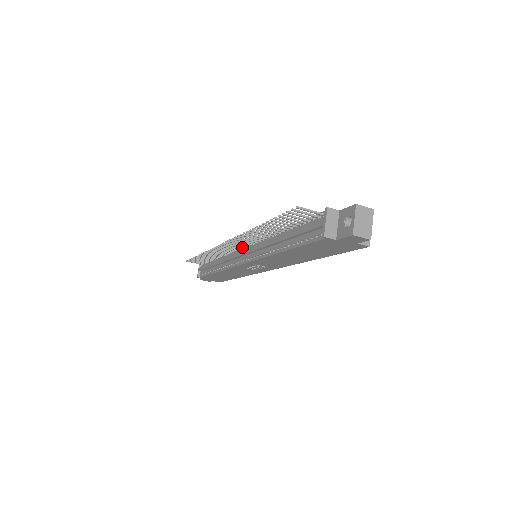
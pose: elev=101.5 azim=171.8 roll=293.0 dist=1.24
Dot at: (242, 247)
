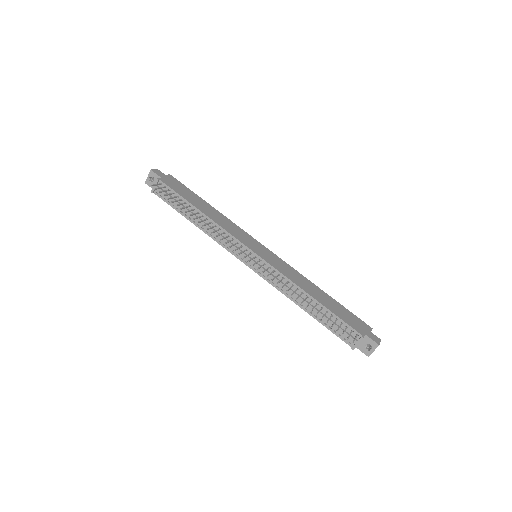
Dot at: (251, 254)
